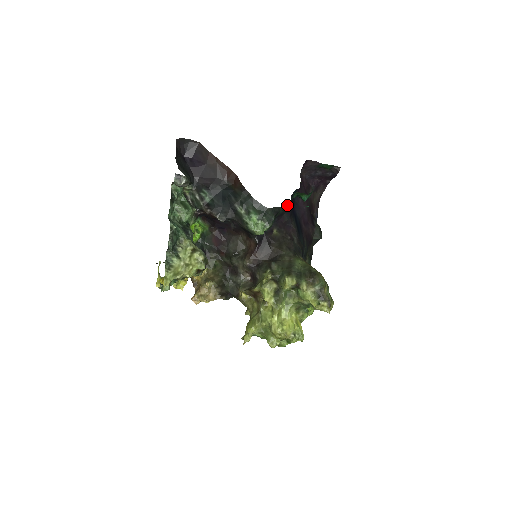
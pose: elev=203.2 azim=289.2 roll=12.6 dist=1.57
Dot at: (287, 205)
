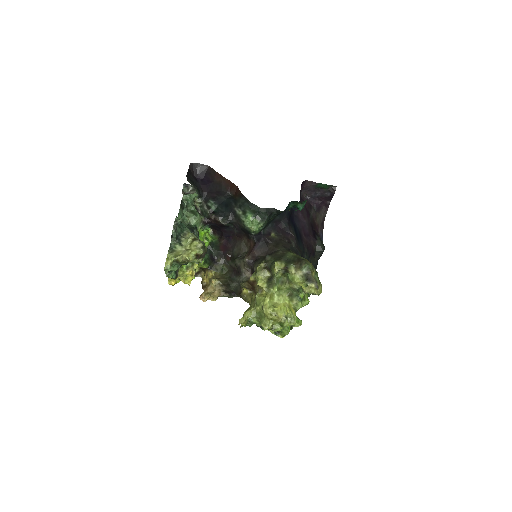
Dot at: (283, 212)
